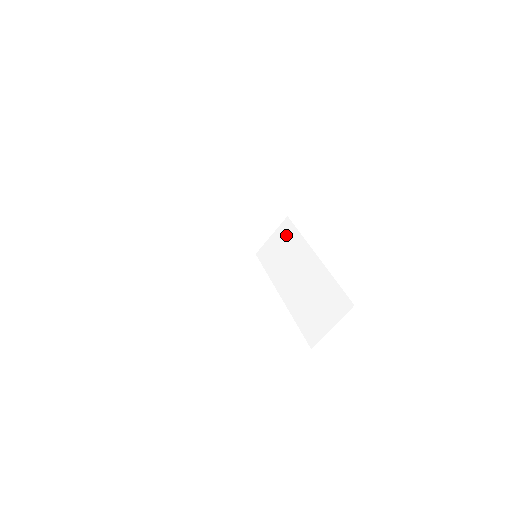
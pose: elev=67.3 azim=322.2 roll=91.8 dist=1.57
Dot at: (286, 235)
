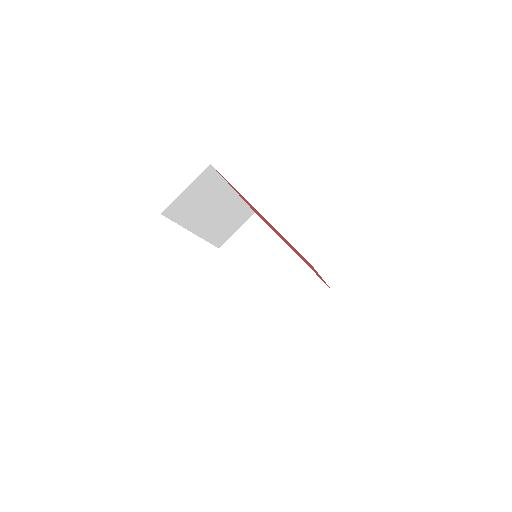
Dot at: occluded
